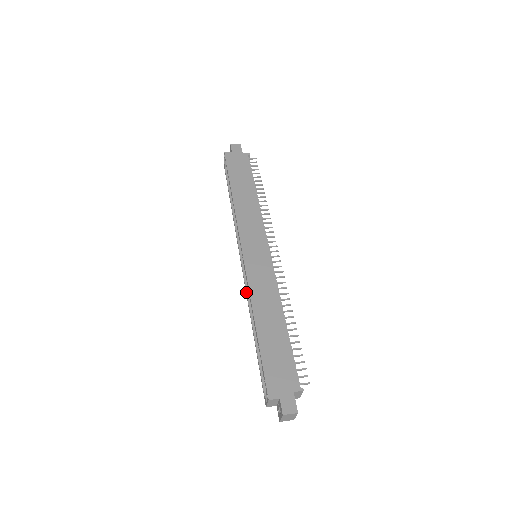
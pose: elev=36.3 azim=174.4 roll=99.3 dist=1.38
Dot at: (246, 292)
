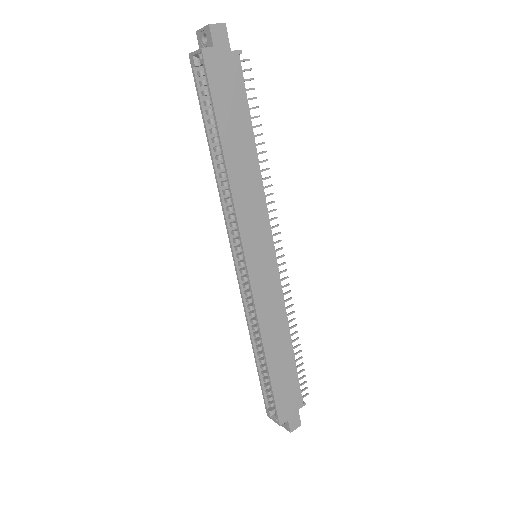
Dot at: (244, 304)
